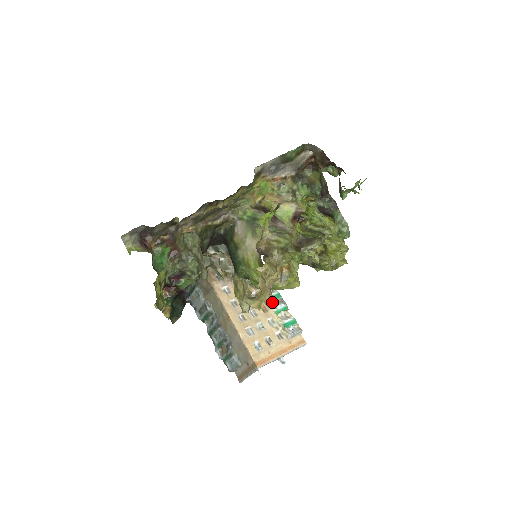
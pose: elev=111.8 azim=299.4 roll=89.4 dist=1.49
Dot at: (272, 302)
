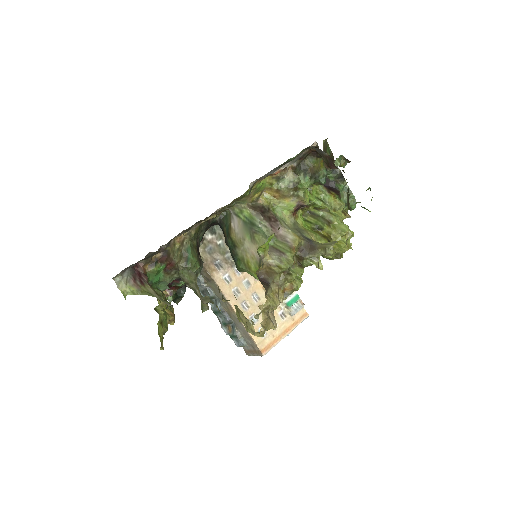
Dot at: (275, 328)
